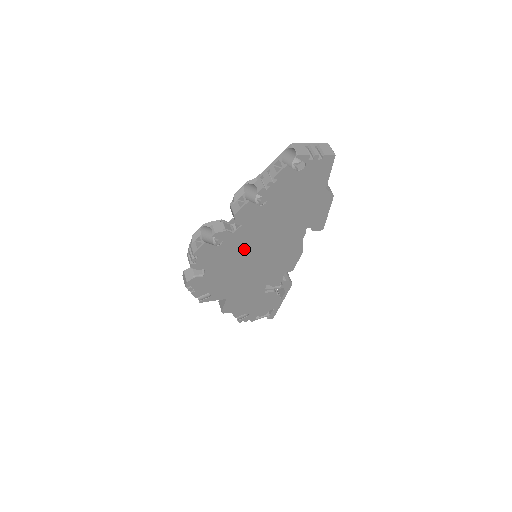
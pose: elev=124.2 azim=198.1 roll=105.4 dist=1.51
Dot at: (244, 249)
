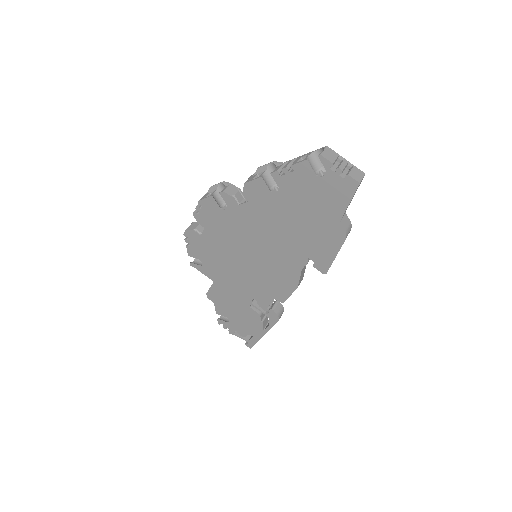
Dot at: (244, 233)
